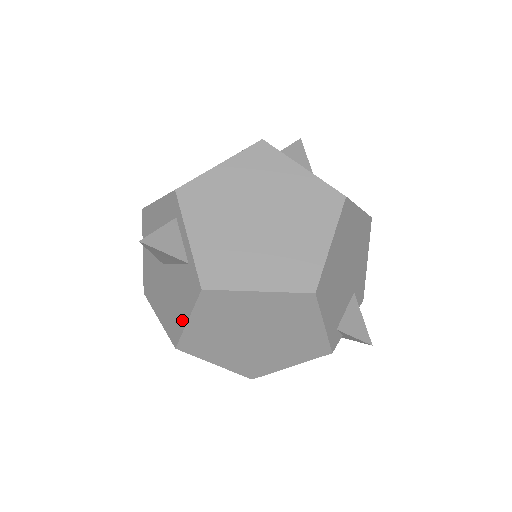
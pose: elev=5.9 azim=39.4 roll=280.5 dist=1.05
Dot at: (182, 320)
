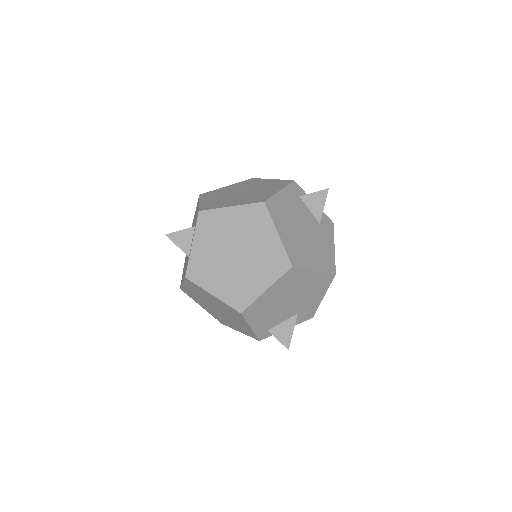
Dot at: (182, 280)
